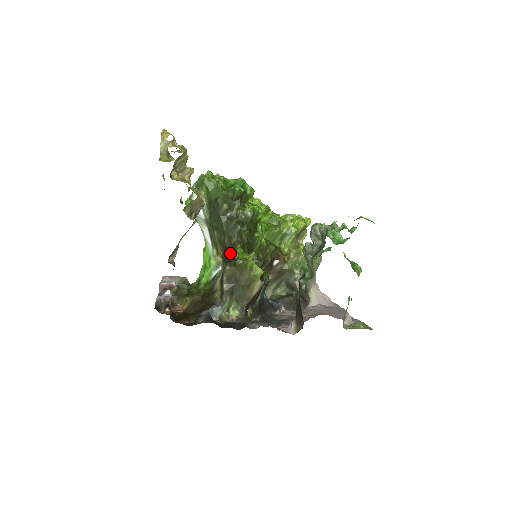
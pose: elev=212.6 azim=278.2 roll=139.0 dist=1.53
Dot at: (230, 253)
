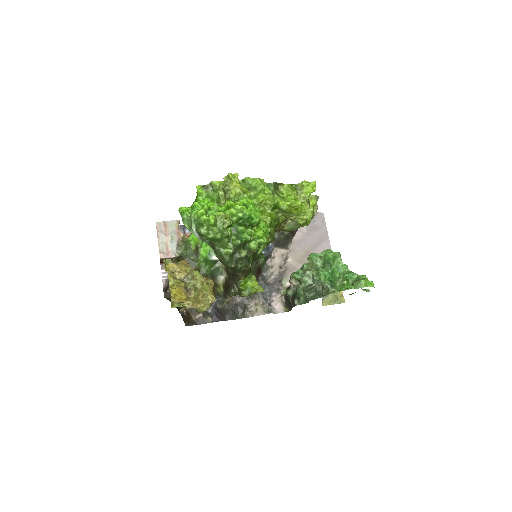
Dot at: (234, 278)
